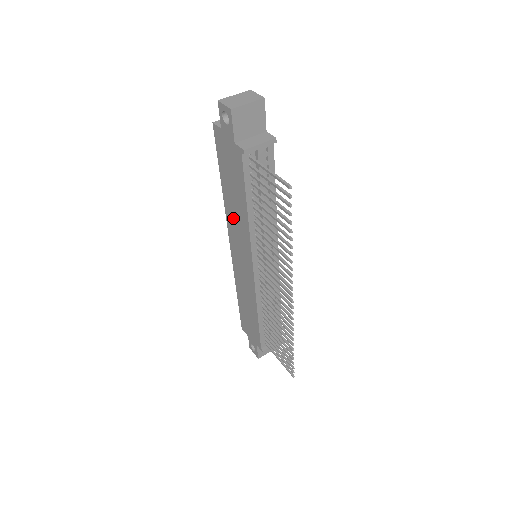
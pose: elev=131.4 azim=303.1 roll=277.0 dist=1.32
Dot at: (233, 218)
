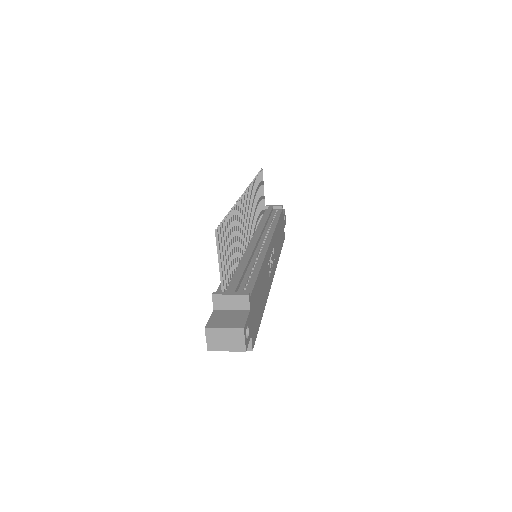
Dot at: occluded
